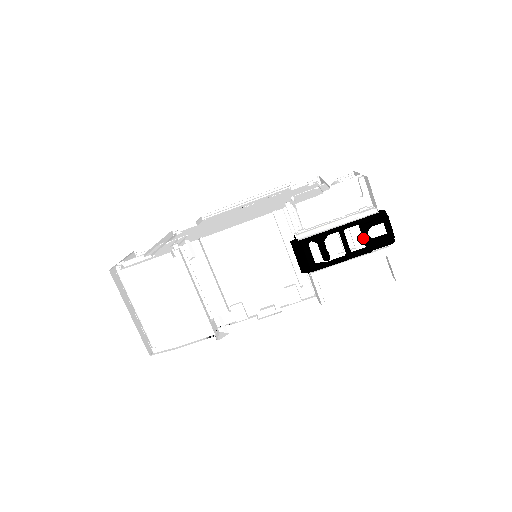
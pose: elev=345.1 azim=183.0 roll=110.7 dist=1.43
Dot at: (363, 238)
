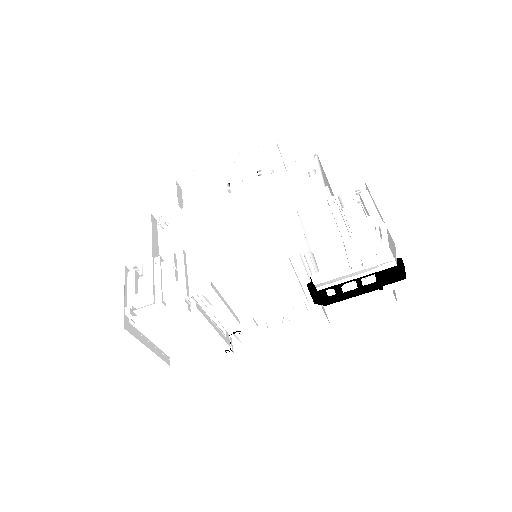
Dot at: (377, 280)
